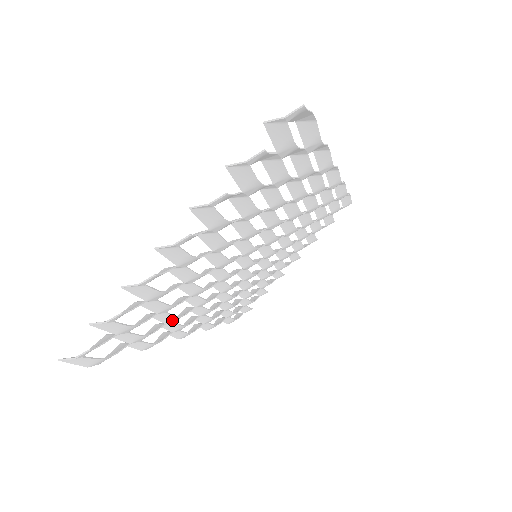
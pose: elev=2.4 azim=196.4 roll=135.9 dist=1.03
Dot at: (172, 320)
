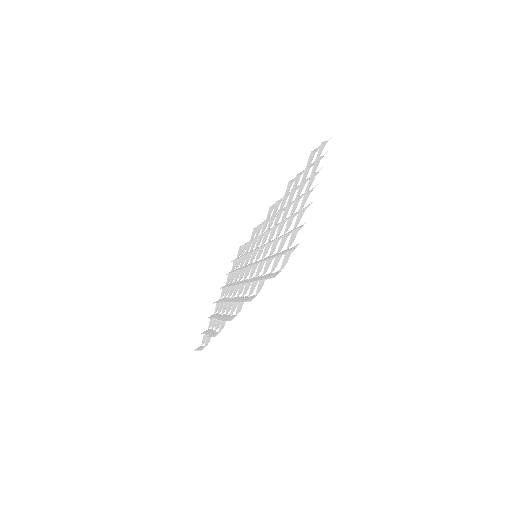
Dot at: occluded
